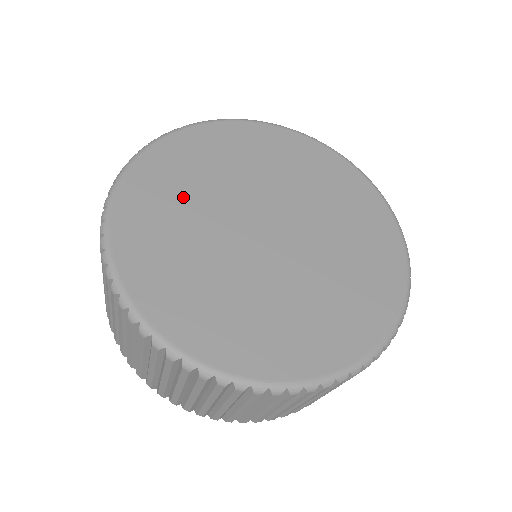
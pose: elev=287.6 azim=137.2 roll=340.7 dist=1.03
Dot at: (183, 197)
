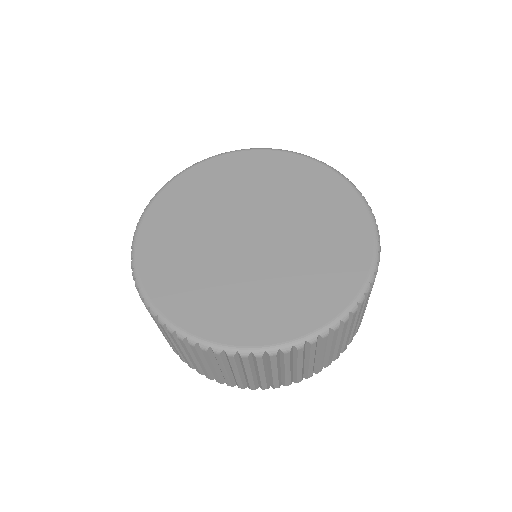
Dot at: (183, 243)
